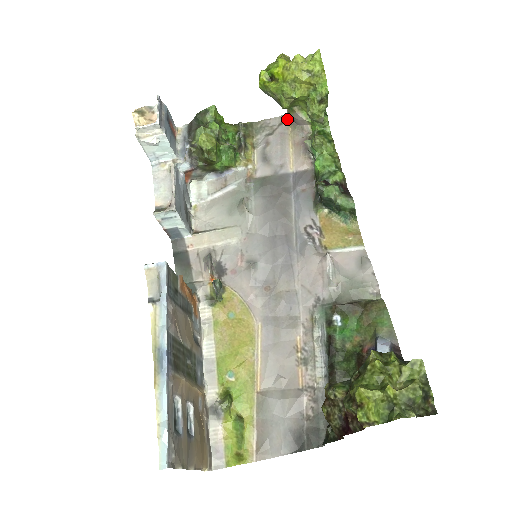
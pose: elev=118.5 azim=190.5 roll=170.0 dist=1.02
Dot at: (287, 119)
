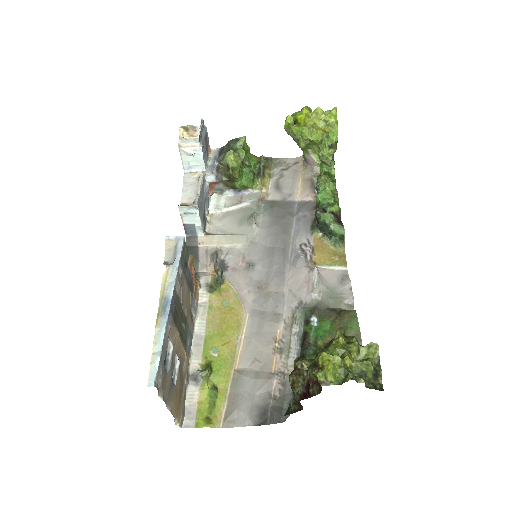
Dot at: (301, 161)
